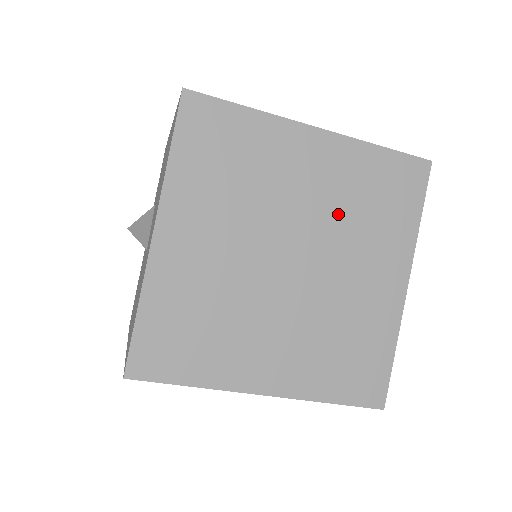
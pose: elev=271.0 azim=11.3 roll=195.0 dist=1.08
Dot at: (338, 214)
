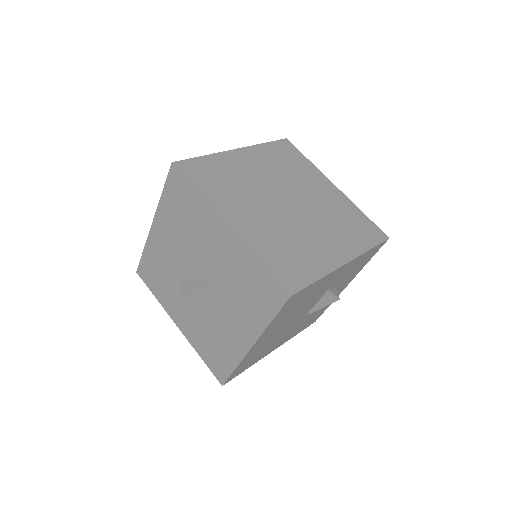
Dot at: (281, 175)
